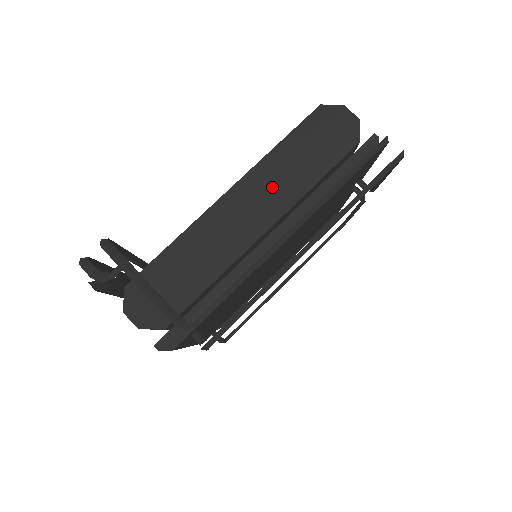
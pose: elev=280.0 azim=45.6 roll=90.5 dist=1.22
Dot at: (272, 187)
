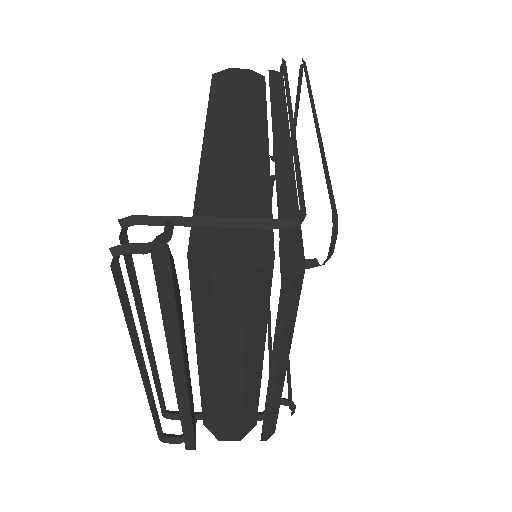
Dot at: (237, 122)
